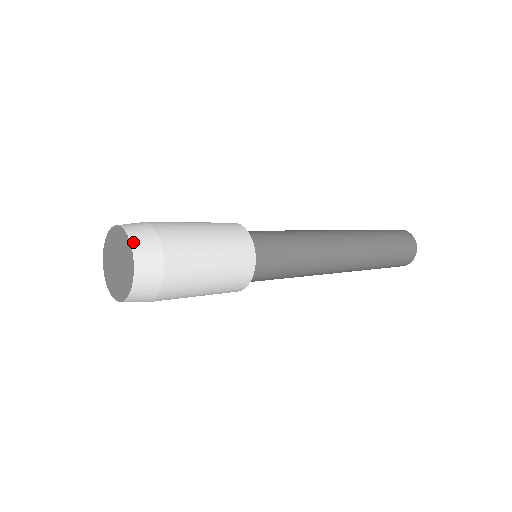
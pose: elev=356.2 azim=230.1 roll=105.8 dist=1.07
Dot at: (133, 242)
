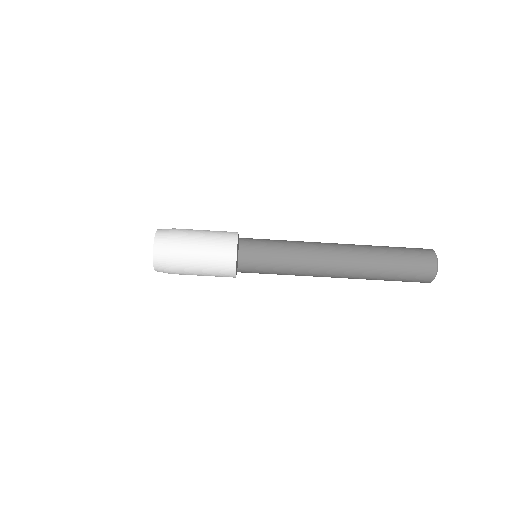
Dot at: occluded
